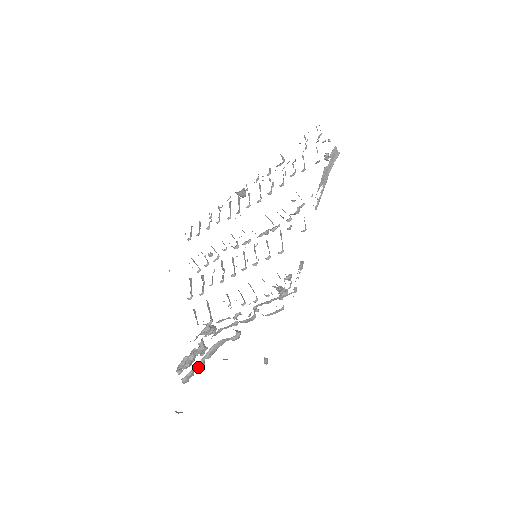
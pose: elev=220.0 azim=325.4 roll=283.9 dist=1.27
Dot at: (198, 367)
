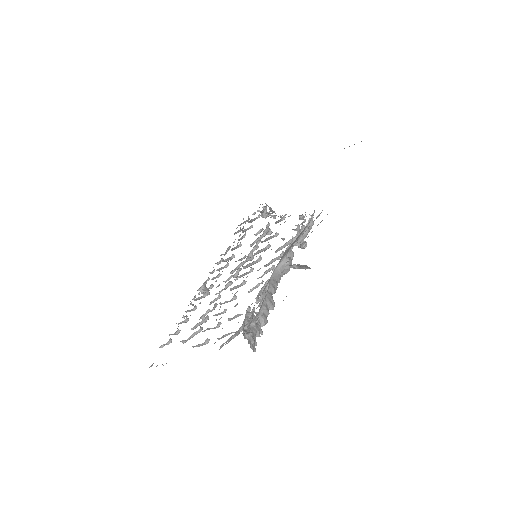
Dot at: (269, 299)
